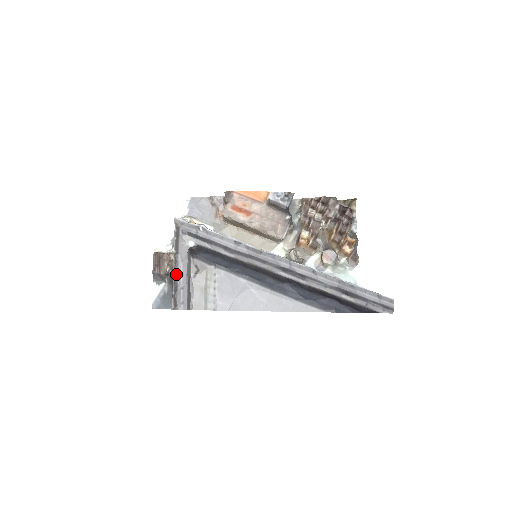
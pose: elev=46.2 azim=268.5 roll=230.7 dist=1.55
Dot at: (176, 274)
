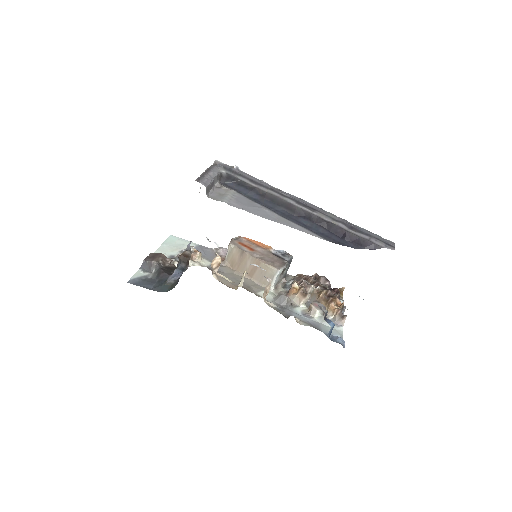
Dot at: (205, 173)
